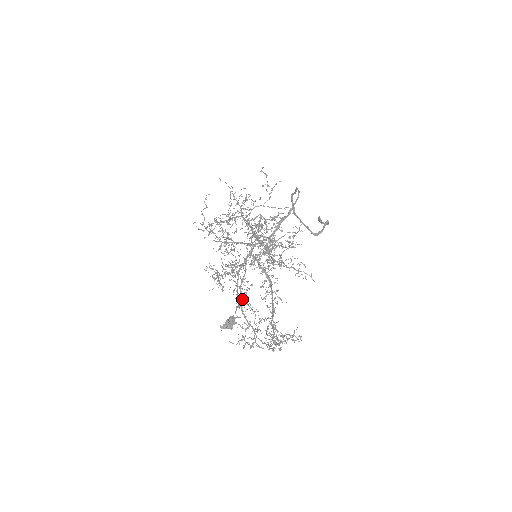
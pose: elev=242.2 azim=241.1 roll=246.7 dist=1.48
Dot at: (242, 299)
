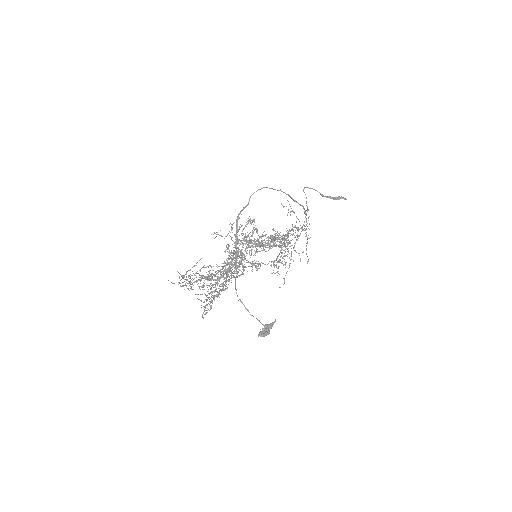
Dot at: occluded
